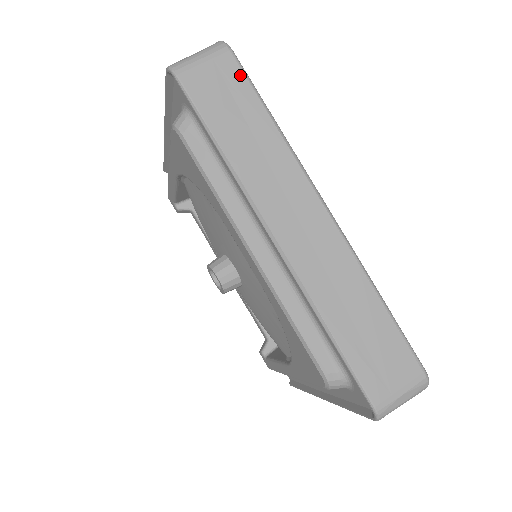
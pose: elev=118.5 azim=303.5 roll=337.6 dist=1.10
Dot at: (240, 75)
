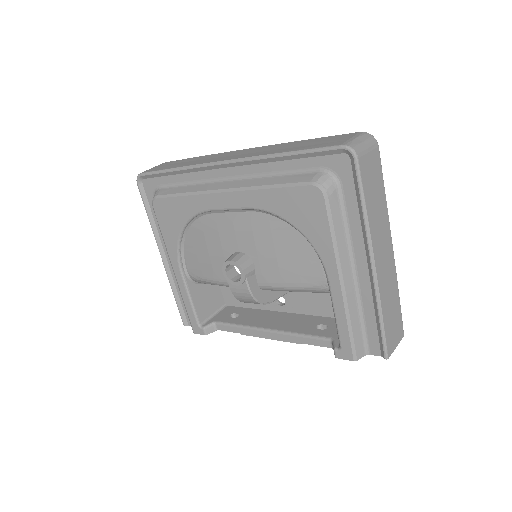
Dot at: (174, 161)
